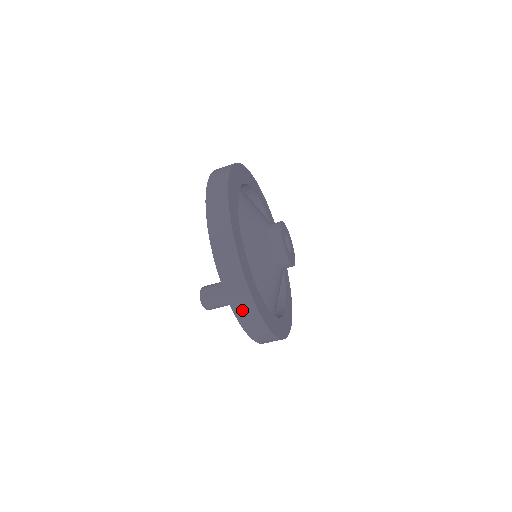
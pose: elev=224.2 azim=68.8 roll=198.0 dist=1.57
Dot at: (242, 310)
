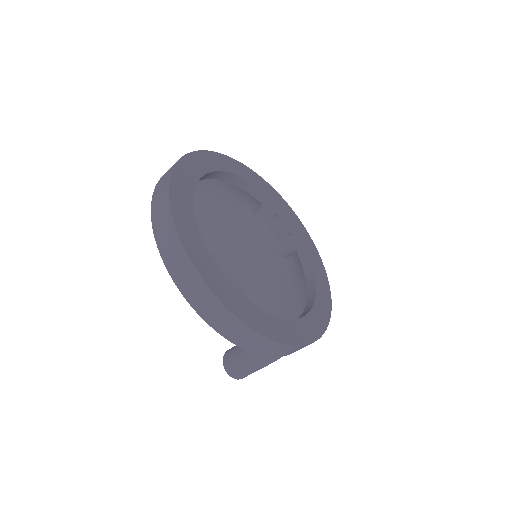
Dot at: (162, 234)
